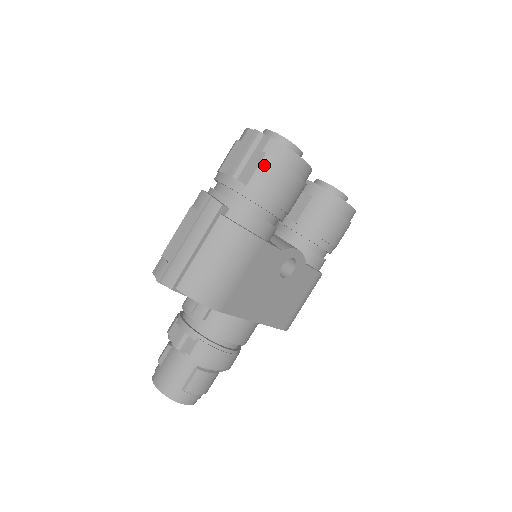
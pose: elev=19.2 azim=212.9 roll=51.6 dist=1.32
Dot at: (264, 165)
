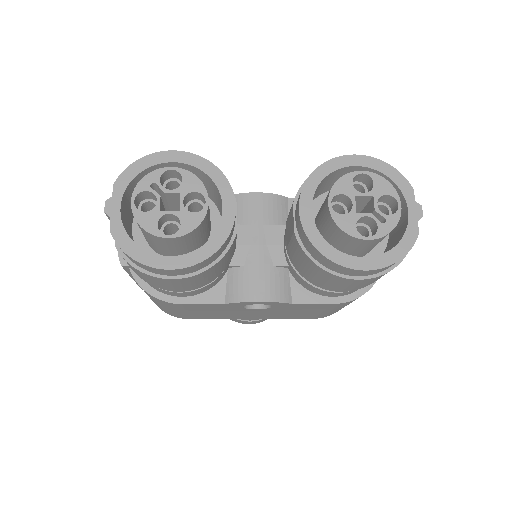
Dot at: occluded
